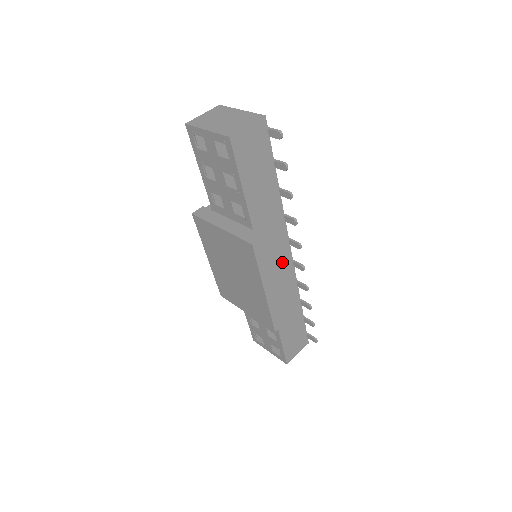
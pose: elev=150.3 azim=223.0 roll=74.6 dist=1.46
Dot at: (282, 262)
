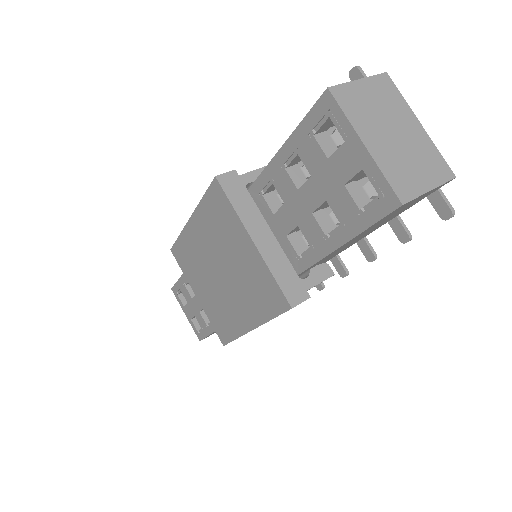
Dot at: occluded
